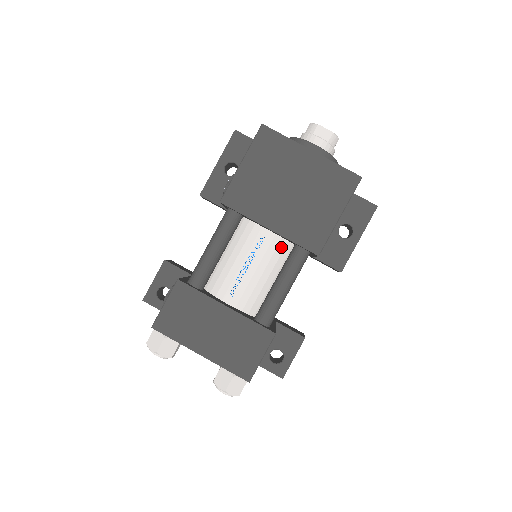
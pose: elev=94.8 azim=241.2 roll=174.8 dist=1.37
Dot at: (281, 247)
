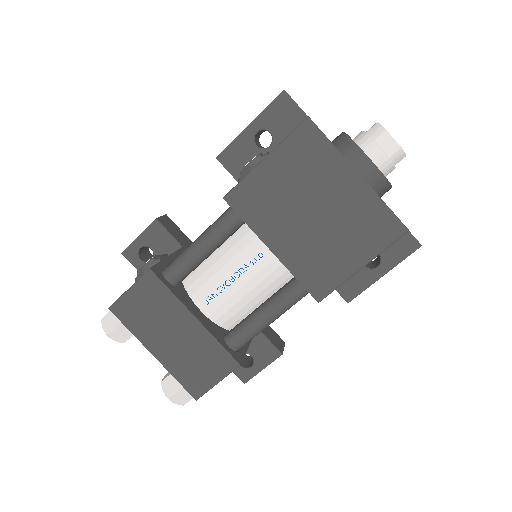
Dot at: (282, 270)
